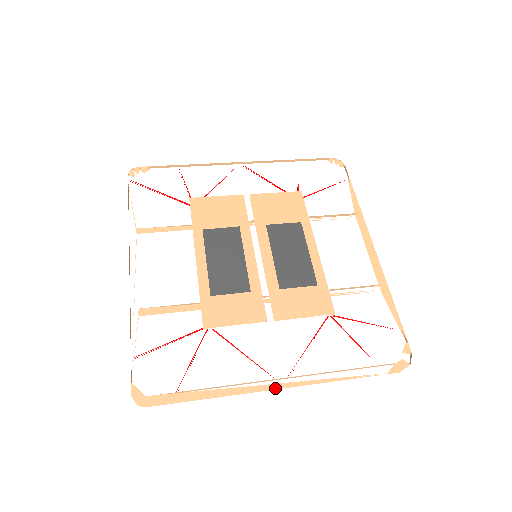
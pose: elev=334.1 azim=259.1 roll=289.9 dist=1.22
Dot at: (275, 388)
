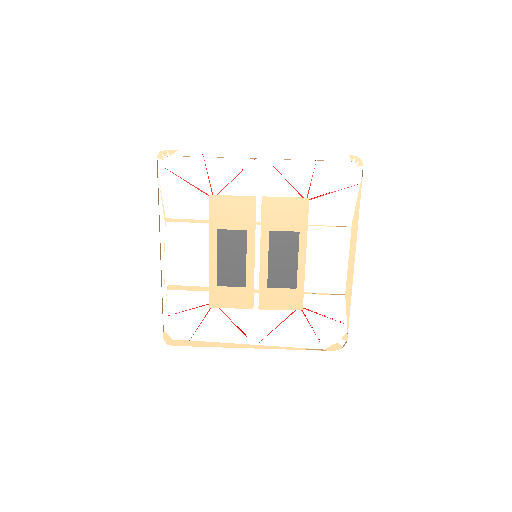
Dot at: occluded
